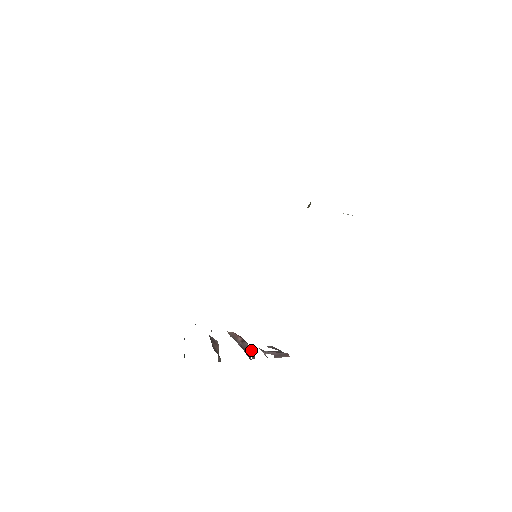
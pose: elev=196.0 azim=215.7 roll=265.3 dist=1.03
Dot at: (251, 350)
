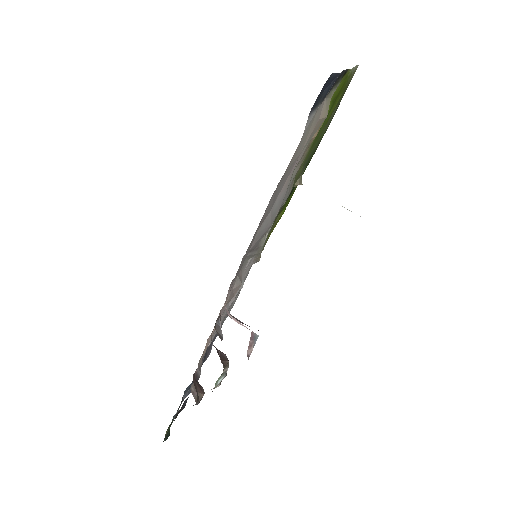
Dot at: (219, 327)
